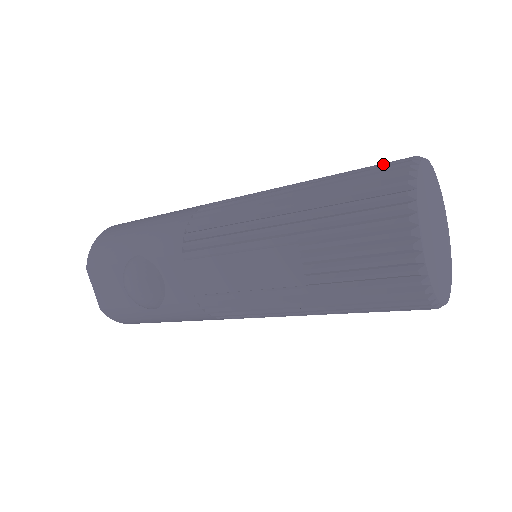
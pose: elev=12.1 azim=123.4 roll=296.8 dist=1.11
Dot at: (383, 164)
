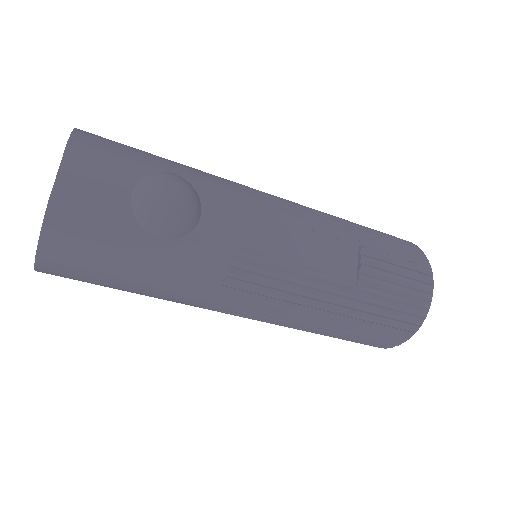
Dot at: occluded
